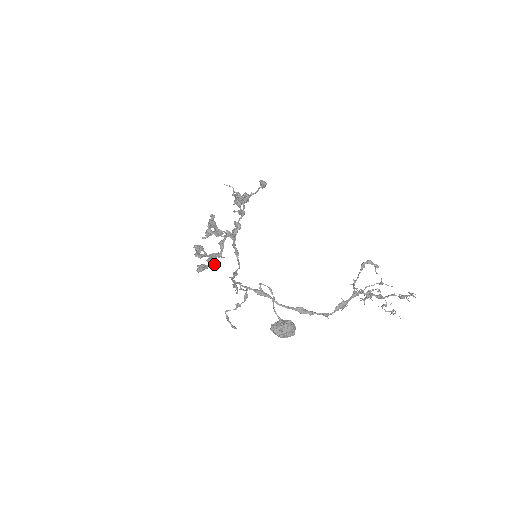
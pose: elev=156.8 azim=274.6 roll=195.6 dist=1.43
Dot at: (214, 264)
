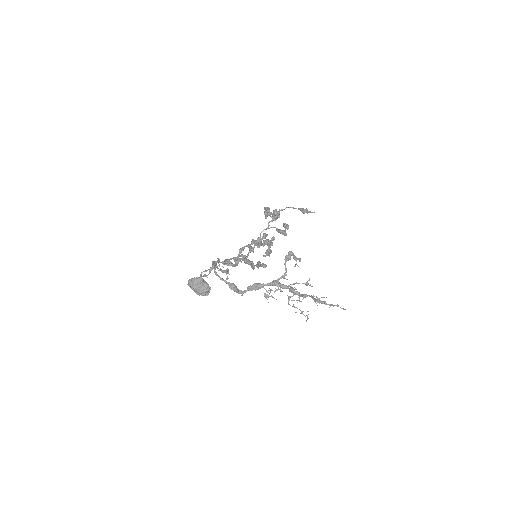
Dot at: occluded
